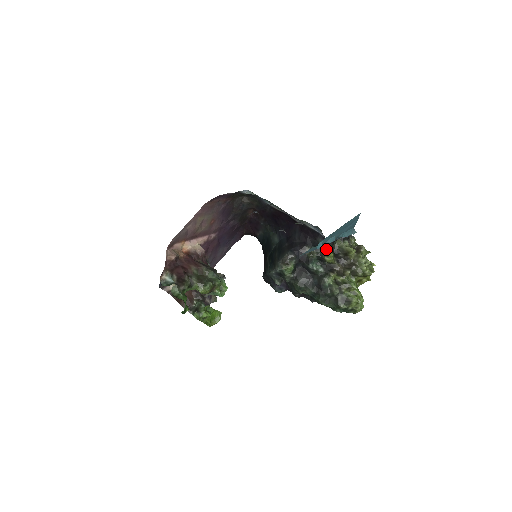
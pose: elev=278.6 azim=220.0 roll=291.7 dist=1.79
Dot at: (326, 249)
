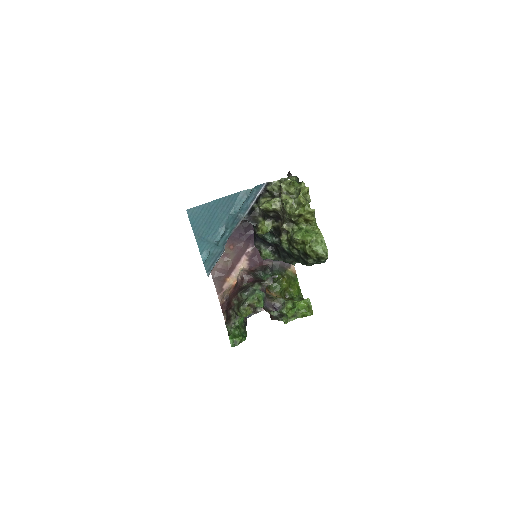
Dot at: (255, 223)
